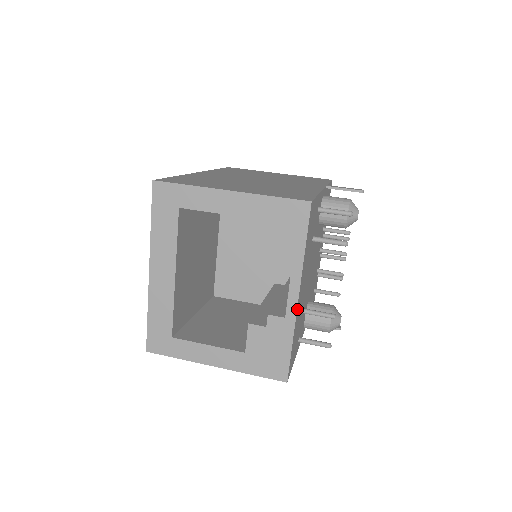
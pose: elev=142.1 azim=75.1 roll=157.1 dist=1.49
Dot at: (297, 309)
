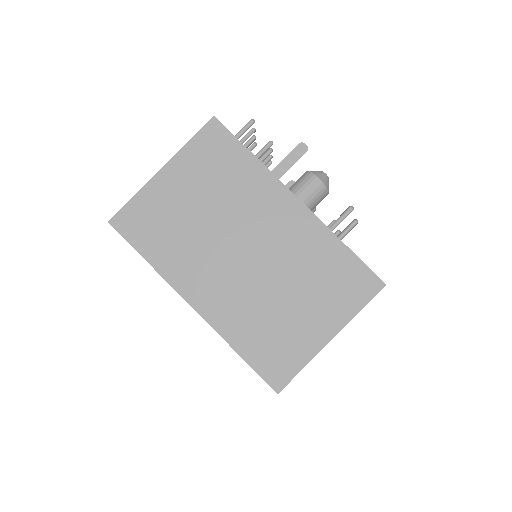
Dot at: occluded
